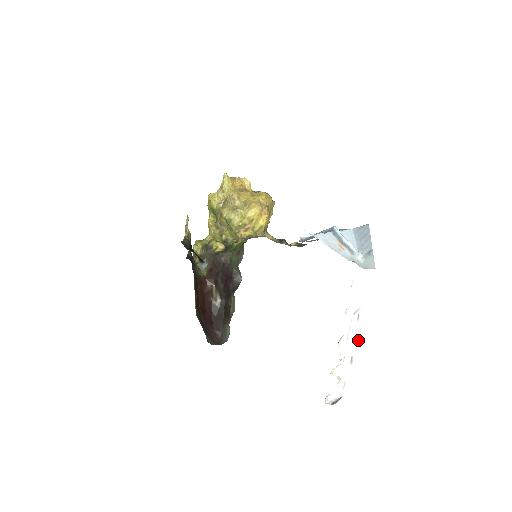
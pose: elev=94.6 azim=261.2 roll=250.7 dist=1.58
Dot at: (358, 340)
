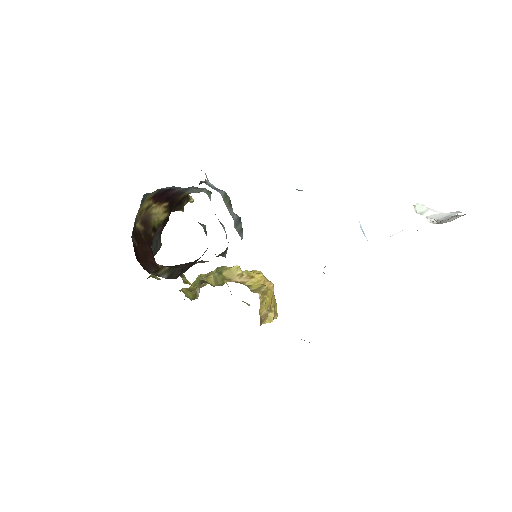
Dot at: occluded
